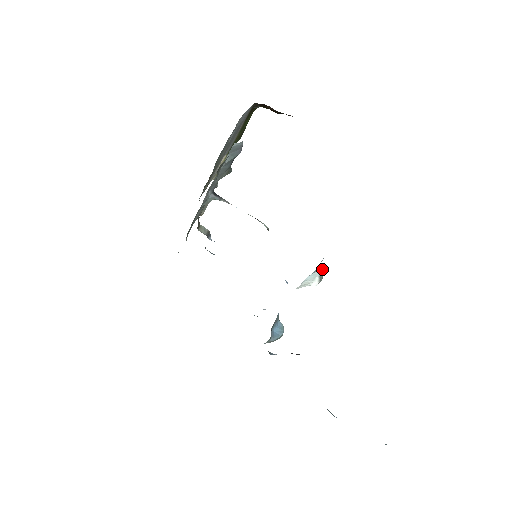
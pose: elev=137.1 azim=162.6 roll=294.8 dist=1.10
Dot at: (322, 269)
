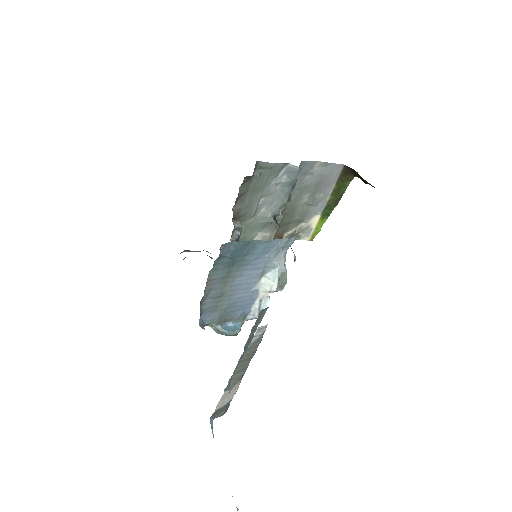
Dot at: (286, 275)
